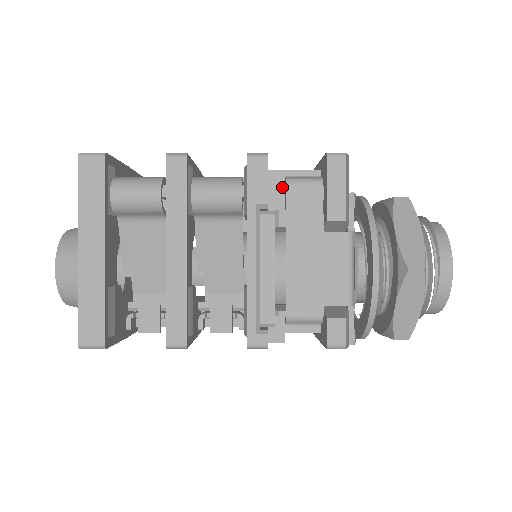
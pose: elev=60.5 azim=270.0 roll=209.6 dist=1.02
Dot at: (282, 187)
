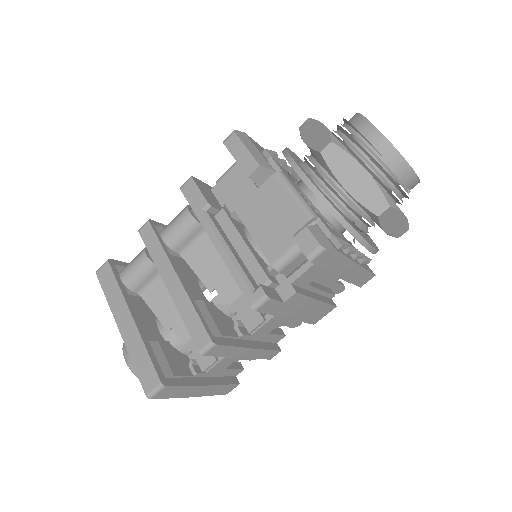
Dot at: occluded
